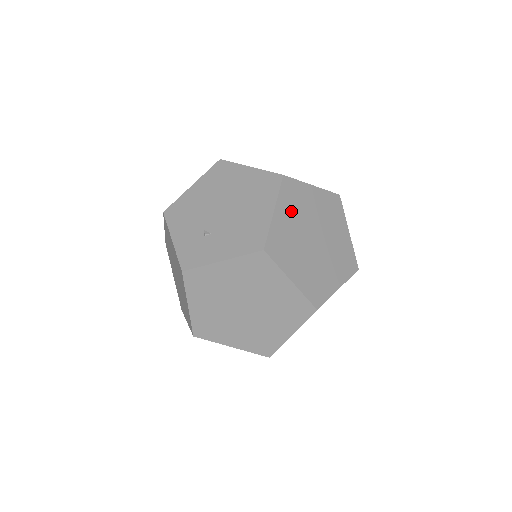
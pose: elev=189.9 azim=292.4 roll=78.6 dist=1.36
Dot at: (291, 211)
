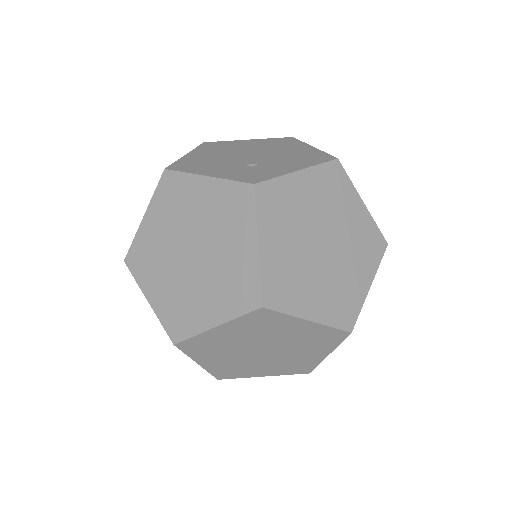
Dot at: occluded
